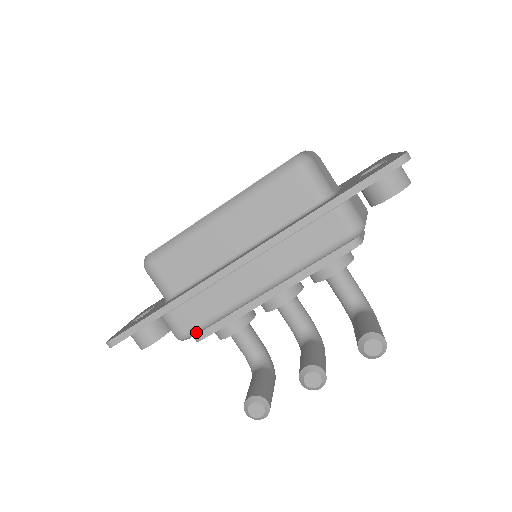
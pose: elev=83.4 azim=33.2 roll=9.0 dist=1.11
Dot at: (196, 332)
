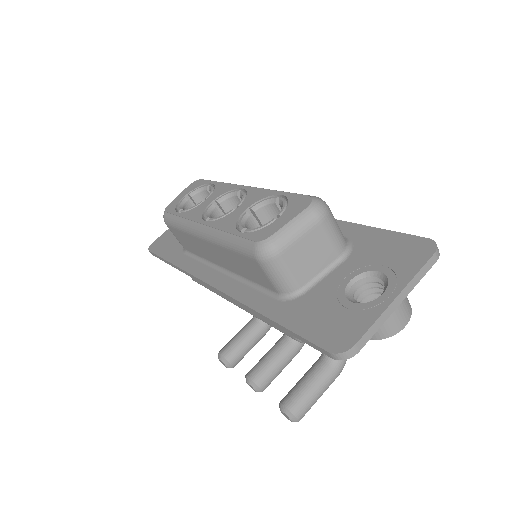
Dot at: occluded
